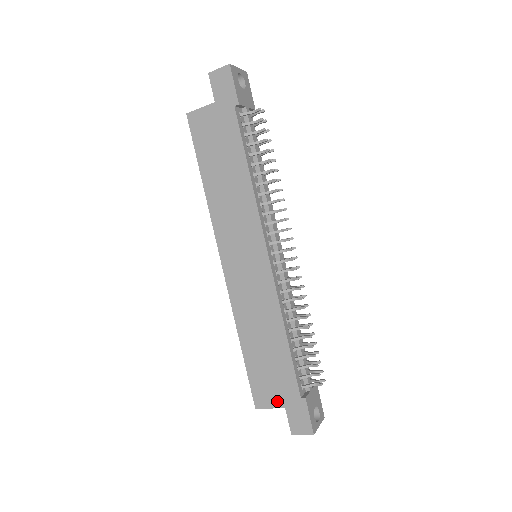
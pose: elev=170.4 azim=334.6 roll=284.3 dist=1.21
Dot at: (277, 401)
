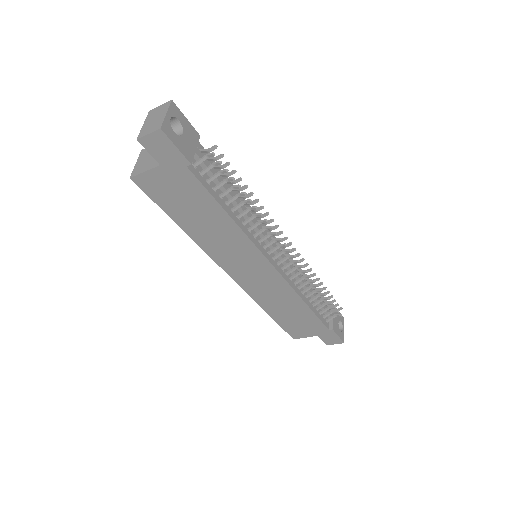
Dot at: (310, 334)
